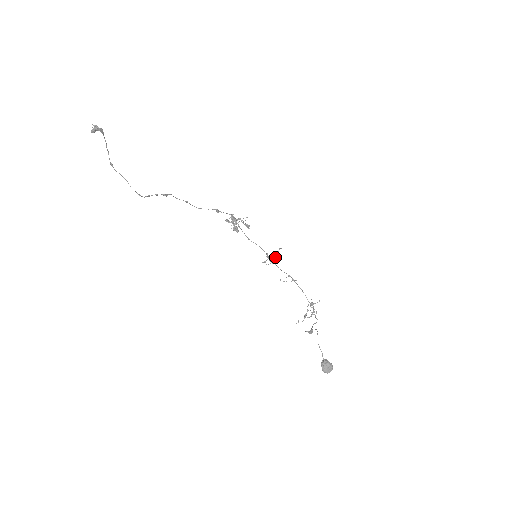
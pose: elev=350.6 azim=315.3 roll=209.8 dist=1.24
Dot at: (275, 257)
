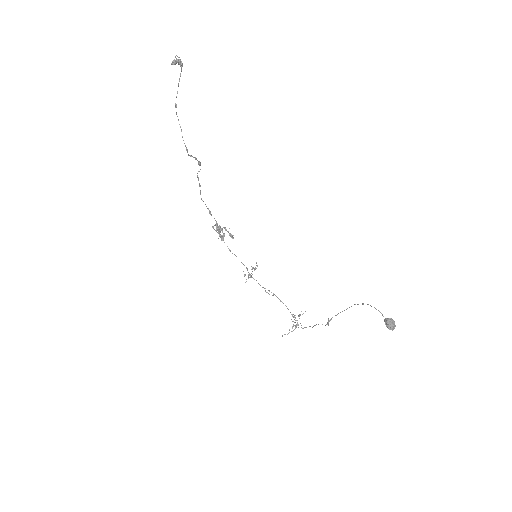
Dot at: occluded
